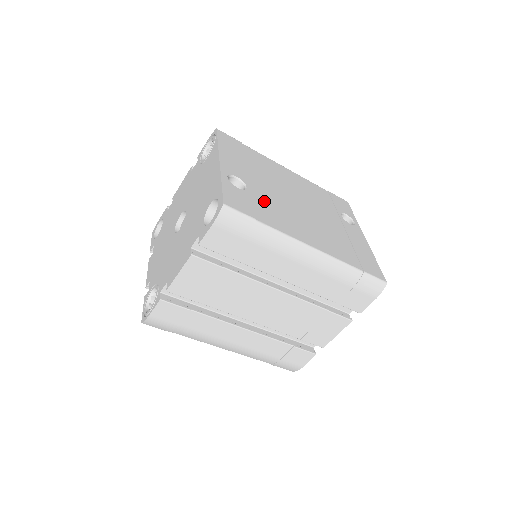
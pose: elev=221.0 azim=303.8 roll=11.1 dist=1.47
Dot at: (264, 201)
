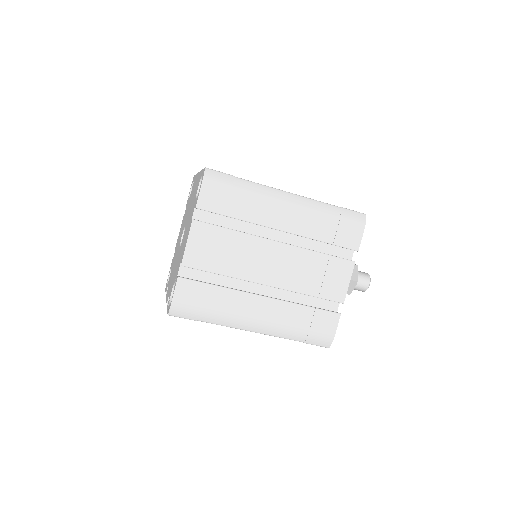
Dot at: occluded
